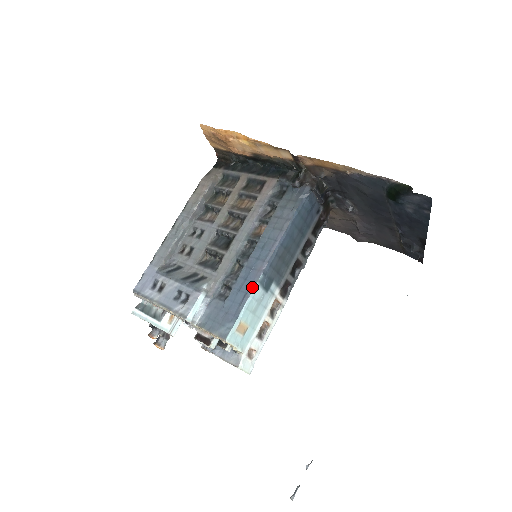
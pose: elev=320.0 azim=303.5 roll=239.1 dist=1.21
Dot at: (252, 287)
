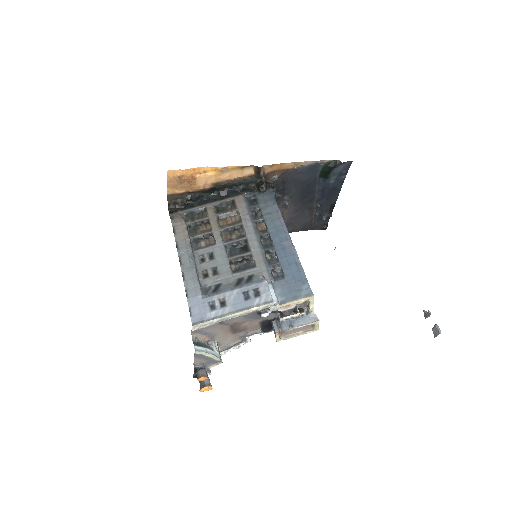
Dot at: (297, 257)
